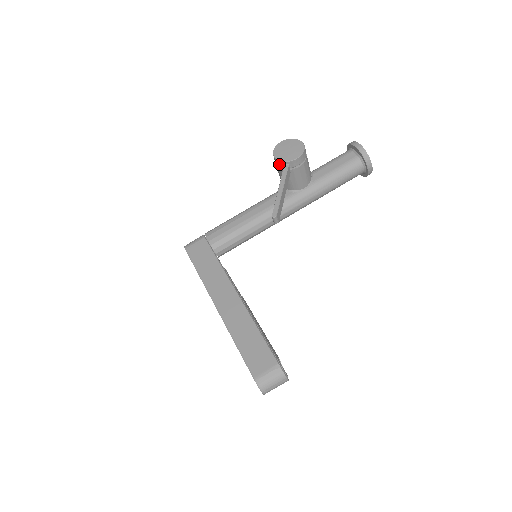
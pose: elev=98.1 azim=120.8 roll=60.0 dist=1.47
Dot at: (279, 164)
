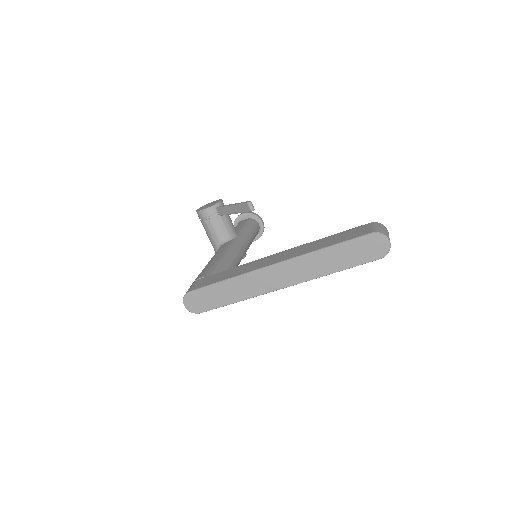
Dot at: (211, 212)
